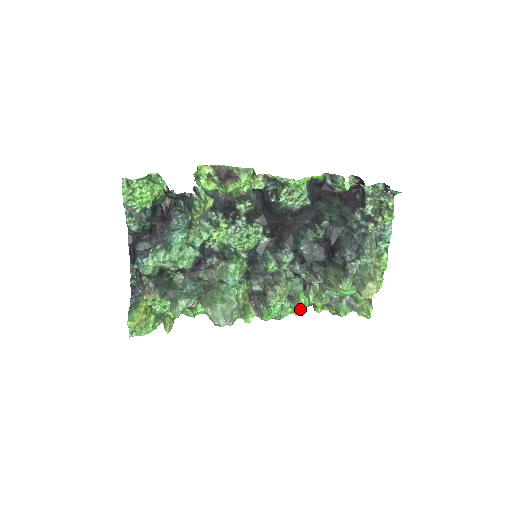
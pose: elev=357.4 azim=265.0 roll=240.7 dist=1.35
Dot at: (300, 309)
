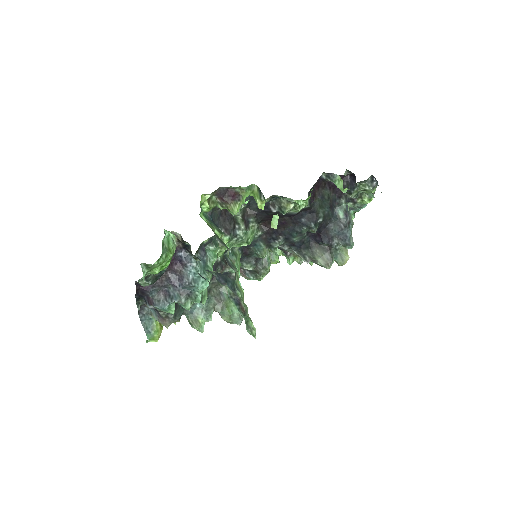
Dot at: occluded
